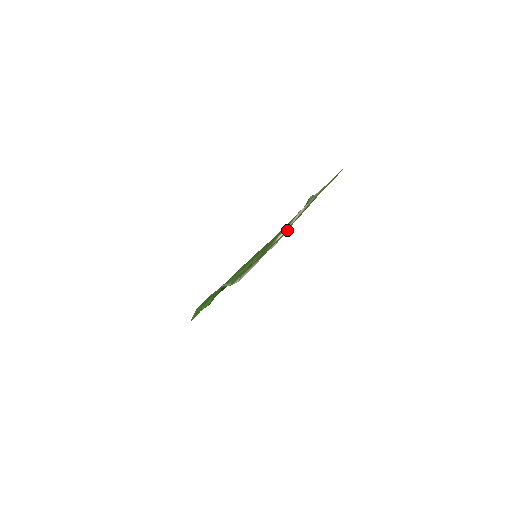
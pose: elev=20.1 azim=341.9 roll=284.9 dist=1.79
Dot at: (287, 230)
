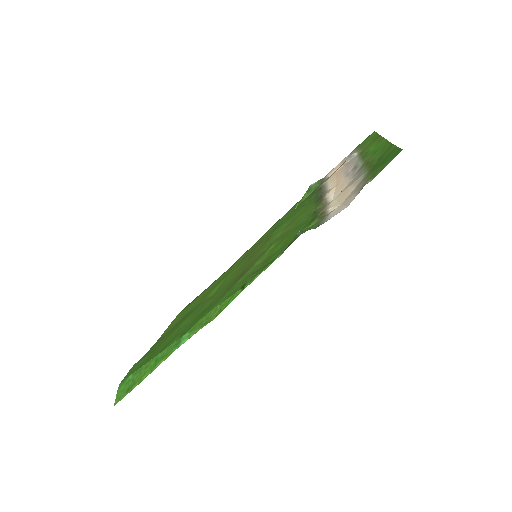
Dot at: (357, 170)
